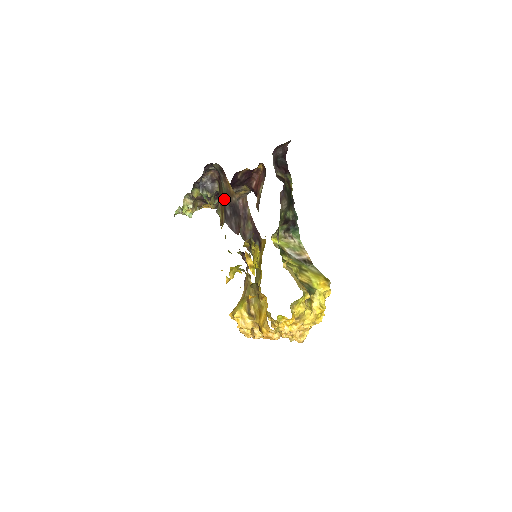
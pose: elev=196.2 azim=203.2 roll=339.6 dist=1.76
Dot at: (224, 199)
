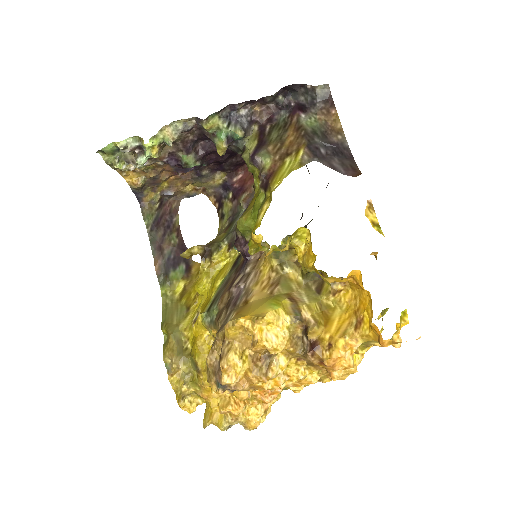
Dot at: (312, 135)
